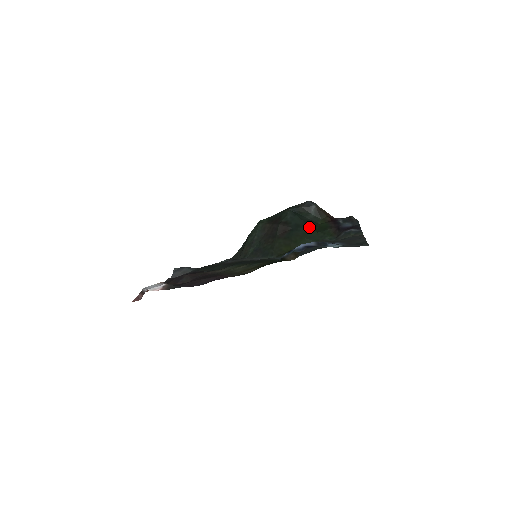
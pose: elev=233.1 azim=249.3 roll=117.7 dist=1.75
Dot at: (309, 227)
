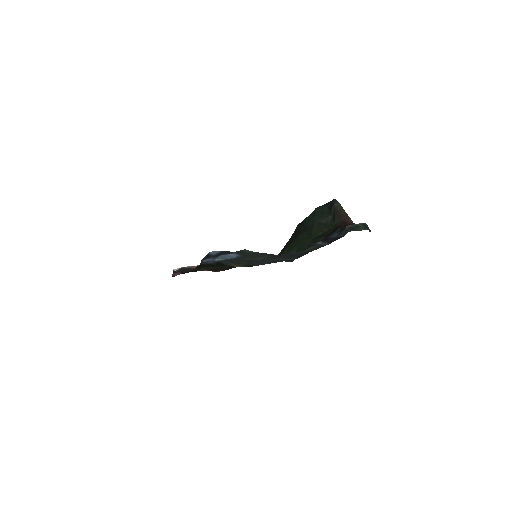
Dot at: (311, 232)
